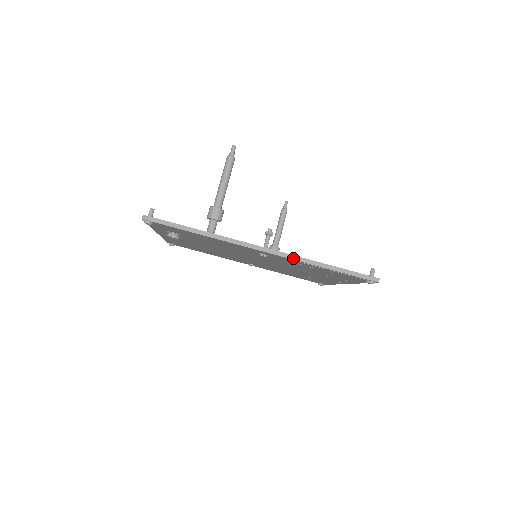
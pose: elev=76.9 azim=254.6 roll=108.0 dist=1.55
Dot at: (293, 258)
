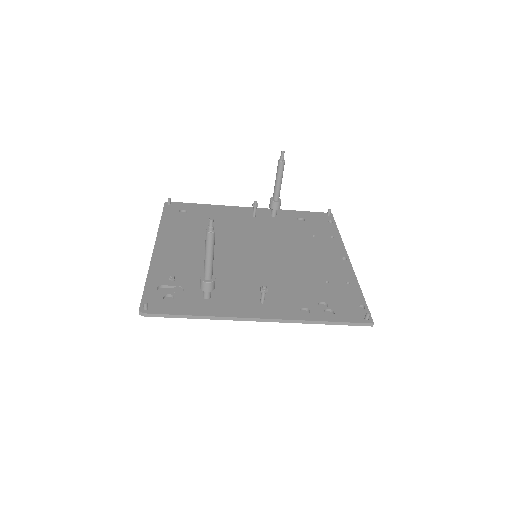
Dot at: (289, 322)
